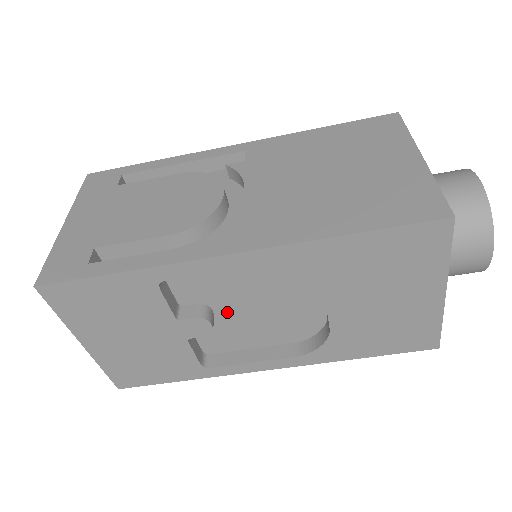
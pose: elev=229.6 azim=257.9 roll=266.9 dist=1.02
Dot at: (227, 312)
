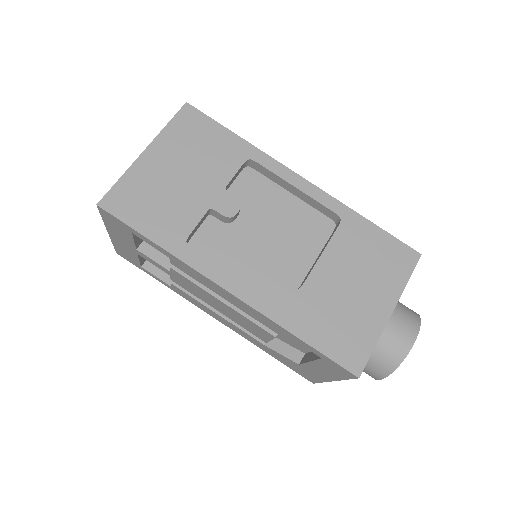
Dot at: (244, 226)
